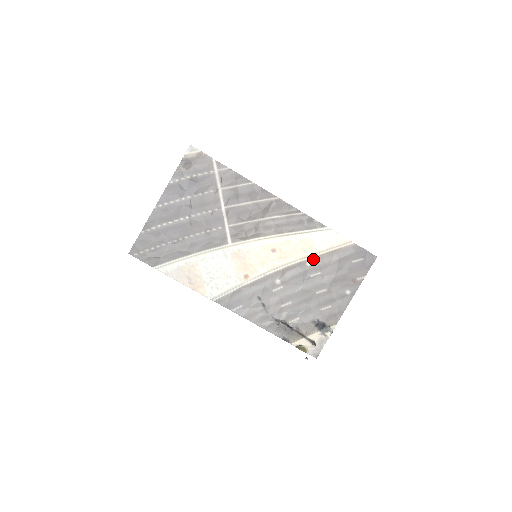
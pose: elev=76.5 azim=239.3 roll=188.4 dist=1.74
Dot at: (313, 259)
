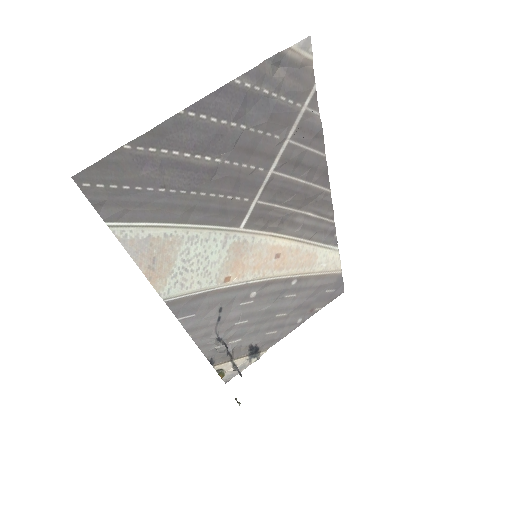
Dot at: (301, 278)
